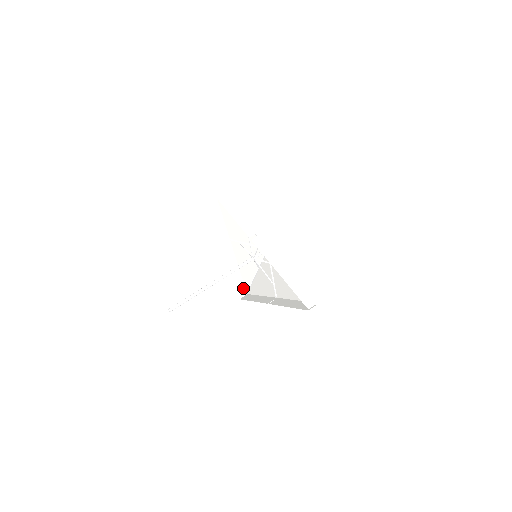
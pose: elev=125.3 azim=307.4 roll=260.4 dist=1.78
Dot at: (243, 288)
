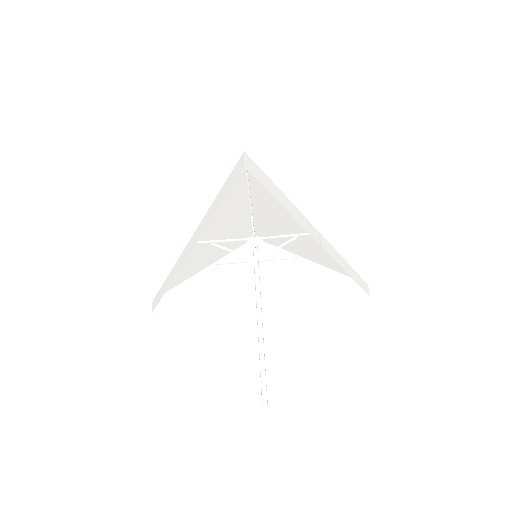
Dot at: (156, 297)
